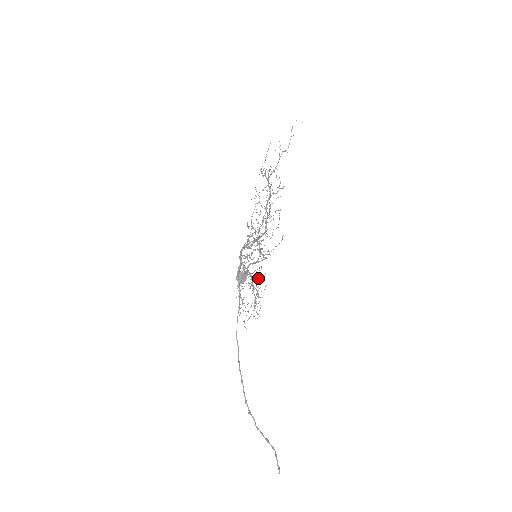
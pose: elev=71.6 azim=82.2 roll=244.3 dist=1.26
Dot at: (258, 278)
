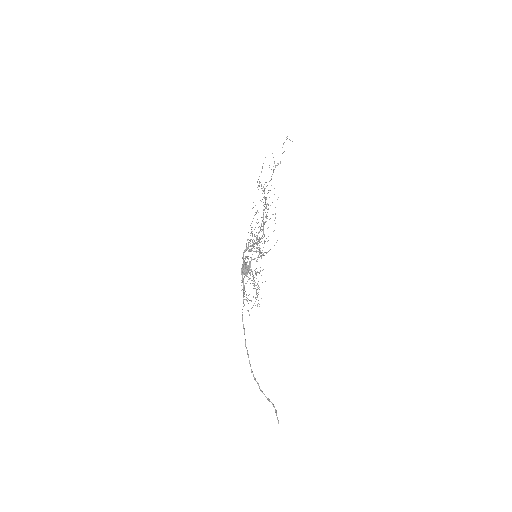
Dot at: occluded
